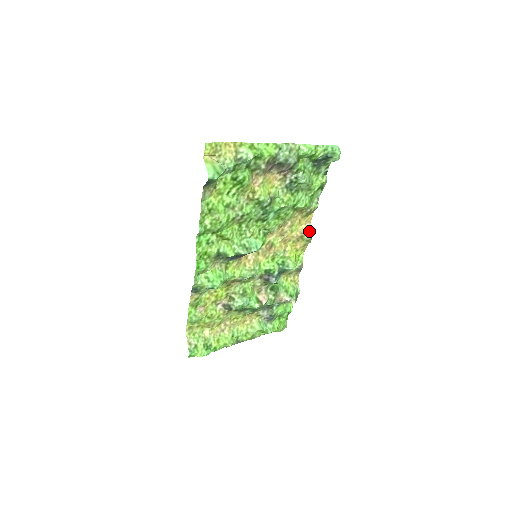
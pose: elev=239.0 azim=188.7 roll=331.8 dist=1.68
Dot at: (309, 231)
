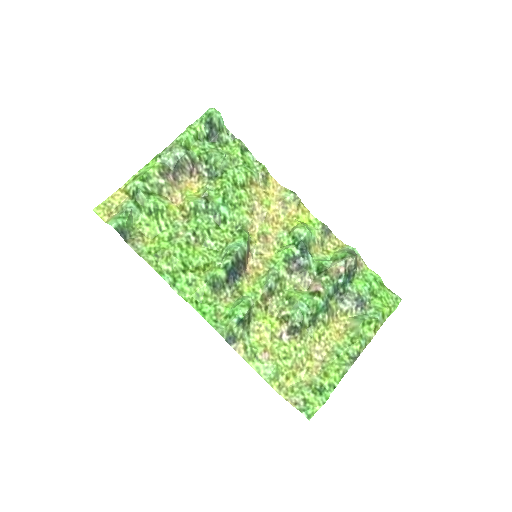
Dot at: (286, 192)
